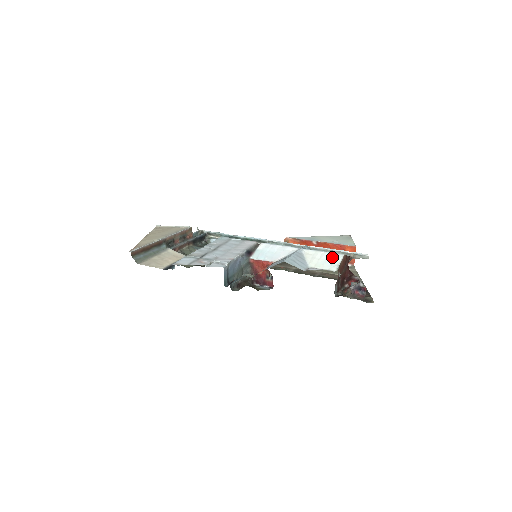
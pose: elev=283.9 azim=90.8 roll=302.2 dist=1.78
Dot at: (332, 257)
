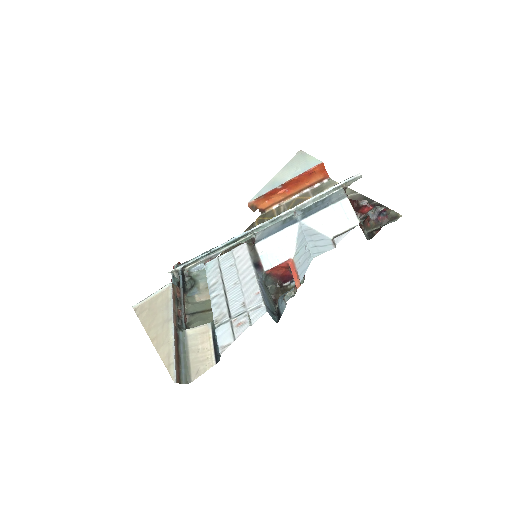
Dot at: (339, 209)
